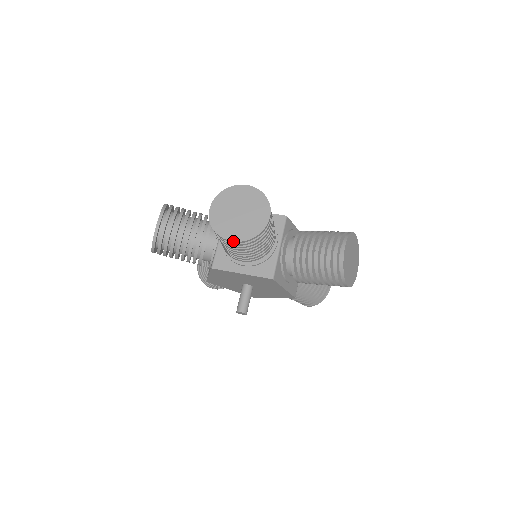
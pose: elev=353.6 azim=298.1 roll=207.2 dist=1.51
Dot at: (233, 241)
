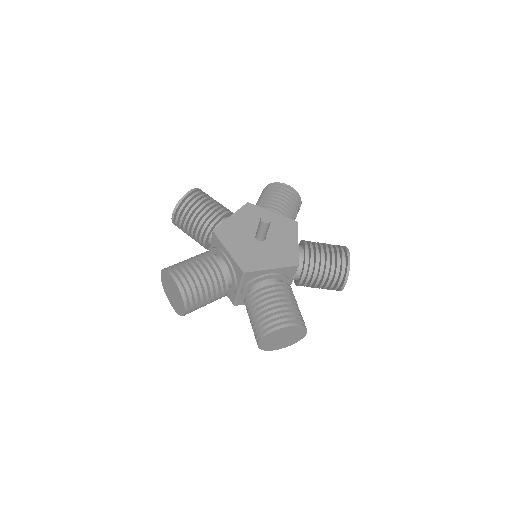
Dot at: occluded
